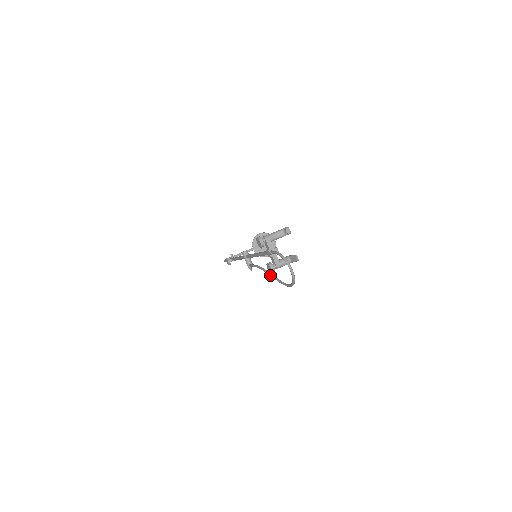
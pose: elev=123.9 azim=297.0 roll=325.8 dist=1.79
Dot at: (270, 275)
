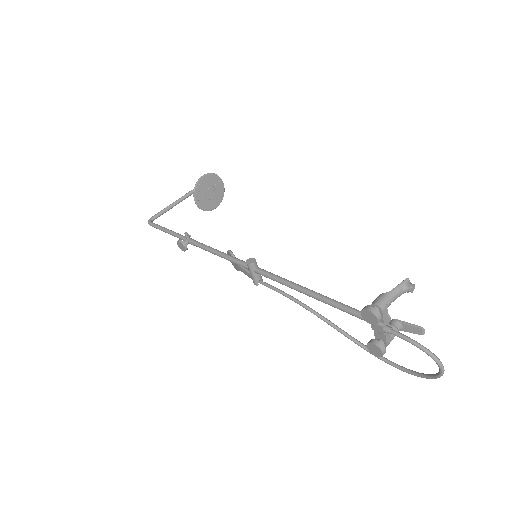
Dot at: (335, 328)
